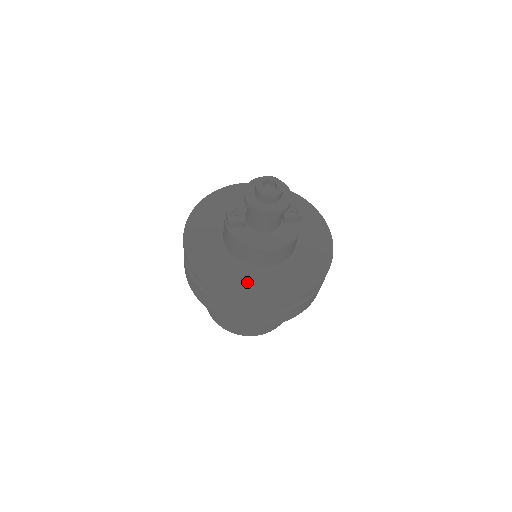
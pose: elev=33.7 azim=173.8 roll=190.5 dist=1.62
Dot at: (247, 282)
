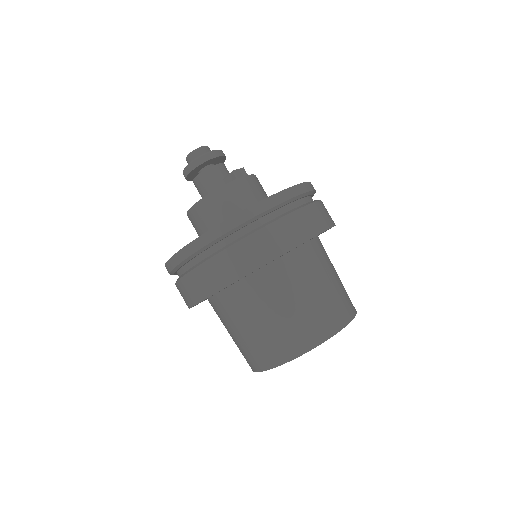
Dot at: occluded
